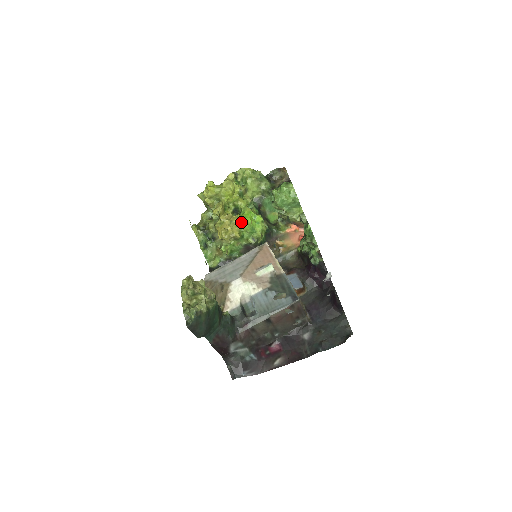
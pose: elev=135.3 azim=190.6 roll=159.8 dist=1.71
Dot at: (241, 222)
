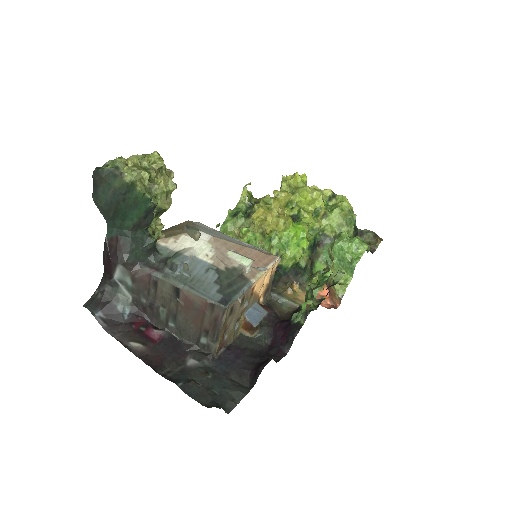
Dot at: (285, 226)
